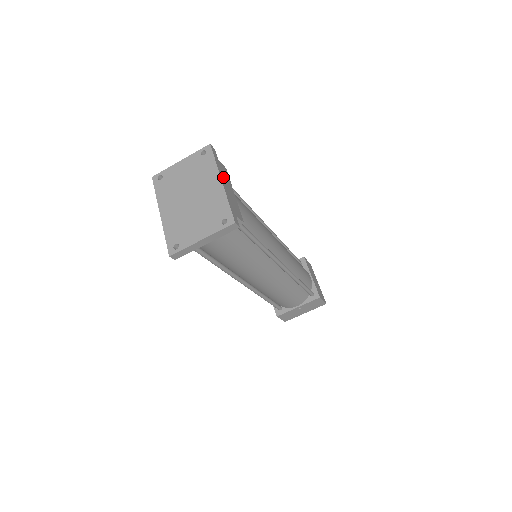
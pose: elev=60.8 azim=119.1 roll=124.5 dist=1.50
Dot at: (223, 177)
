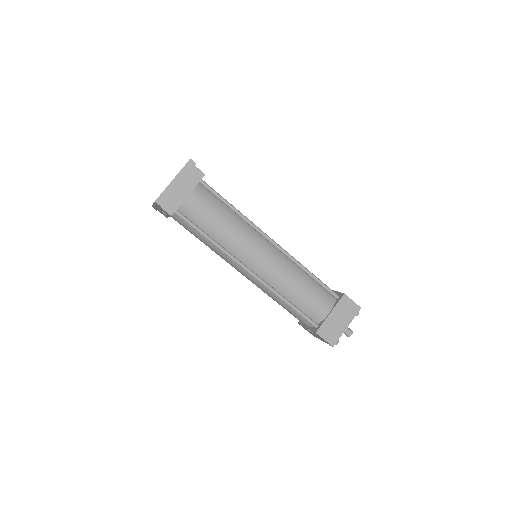
Dot at: occluded
